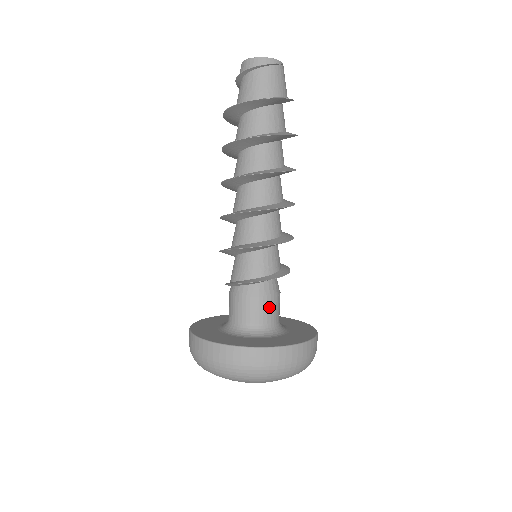
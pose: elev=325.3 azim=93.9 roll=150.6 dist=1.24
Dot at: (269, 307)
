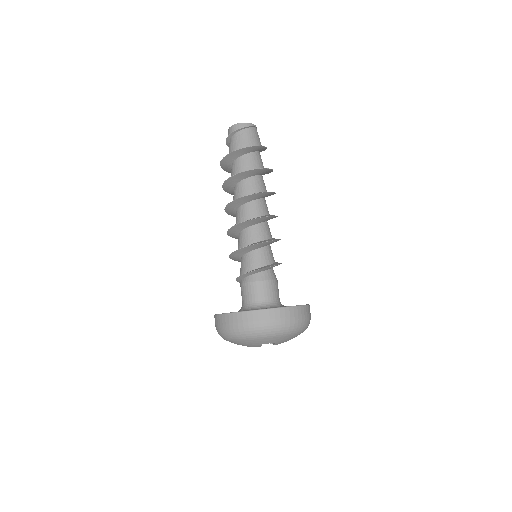
Dot at: (273, 288)
